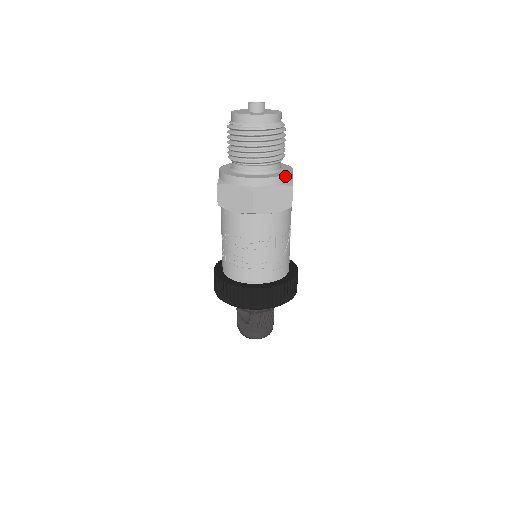
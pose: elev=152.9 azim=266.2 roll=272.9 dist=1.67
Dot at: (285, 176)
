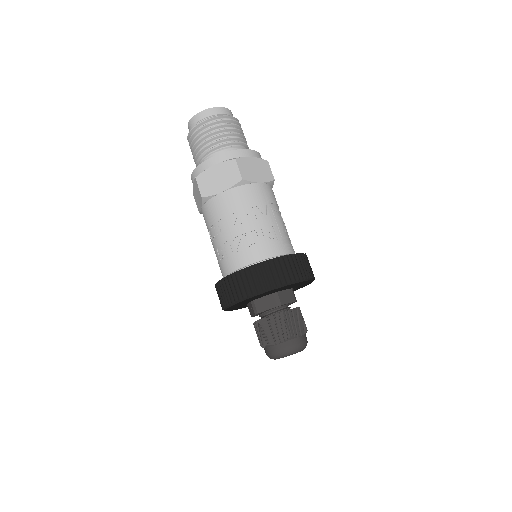
Dot at: (257, 153)
